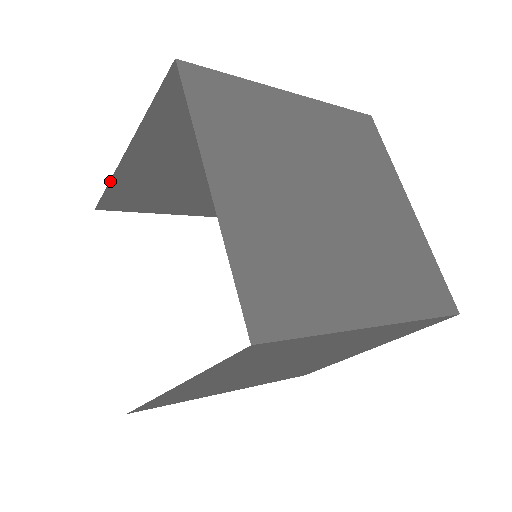
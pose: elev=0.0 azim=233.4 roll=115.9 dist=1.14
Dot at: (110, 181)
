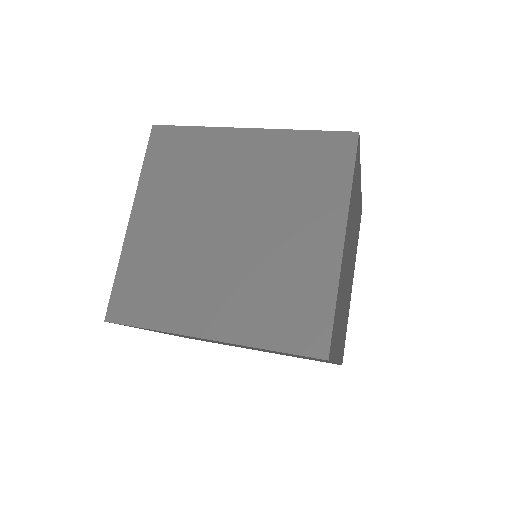
Dot at: occluded
